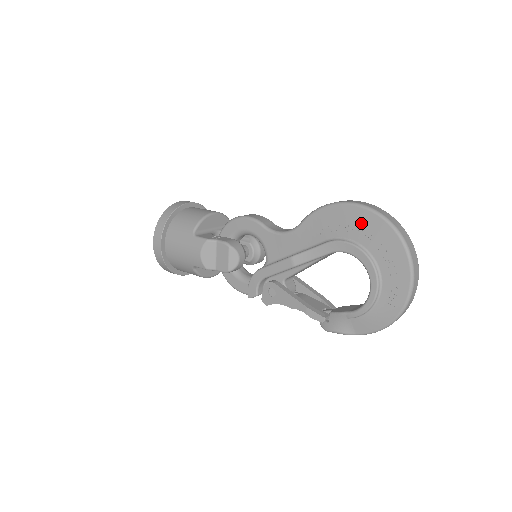
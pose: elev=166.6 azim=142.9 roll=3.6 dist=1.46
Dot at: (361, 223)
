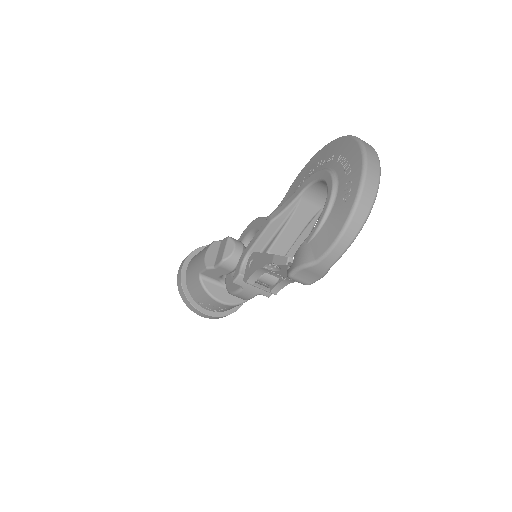
Dot at: (328, 153)
